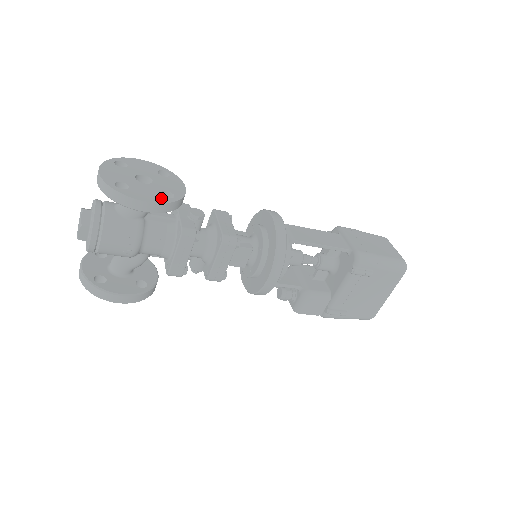
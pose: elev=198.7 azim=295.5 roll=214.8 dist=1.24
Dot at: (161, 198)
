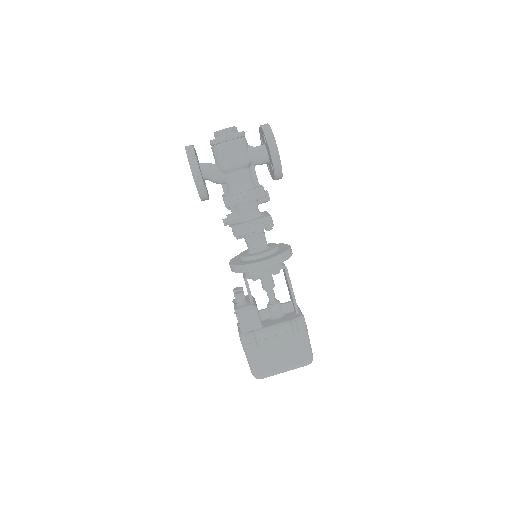
Dot at: (280, 161)
